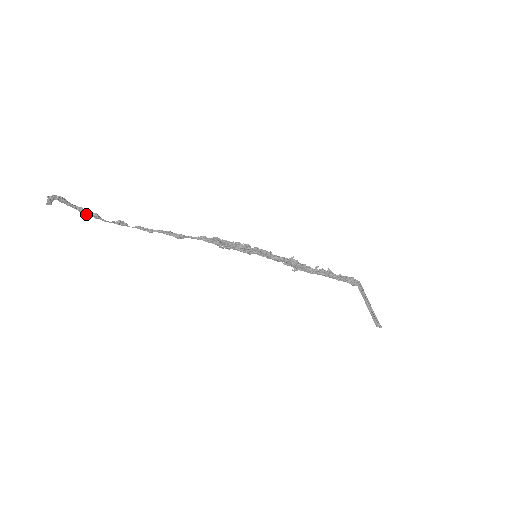
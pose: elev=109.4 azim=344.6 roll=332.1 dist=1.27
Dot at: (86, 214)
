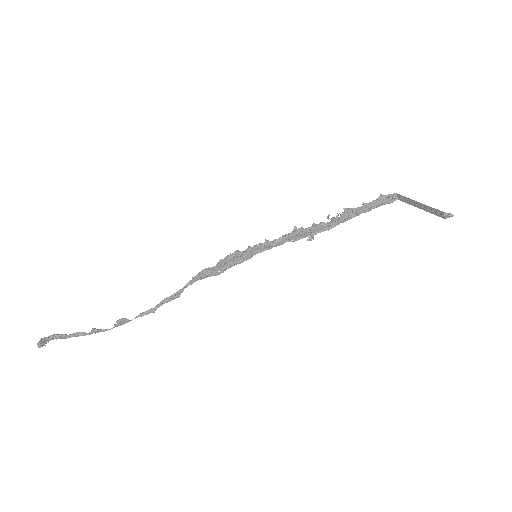
Dot at: (85, 335)
